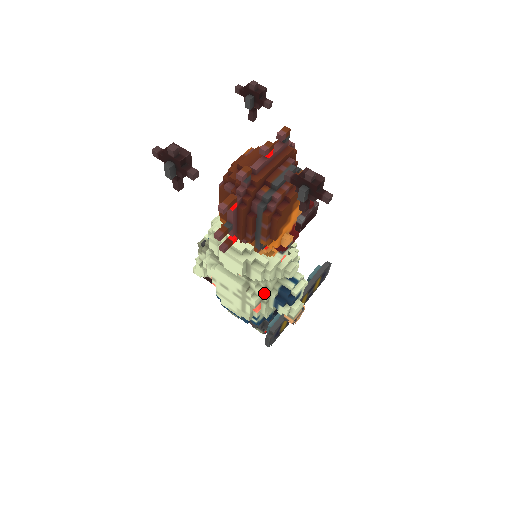
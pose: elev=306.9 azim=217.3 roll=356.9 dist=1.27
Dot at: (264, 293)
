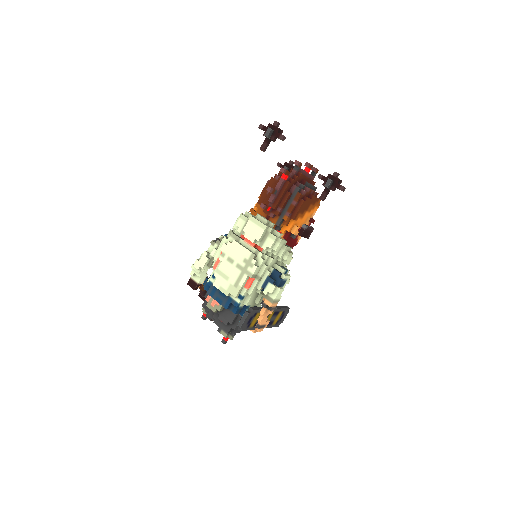
Dot at: (263, 267)
